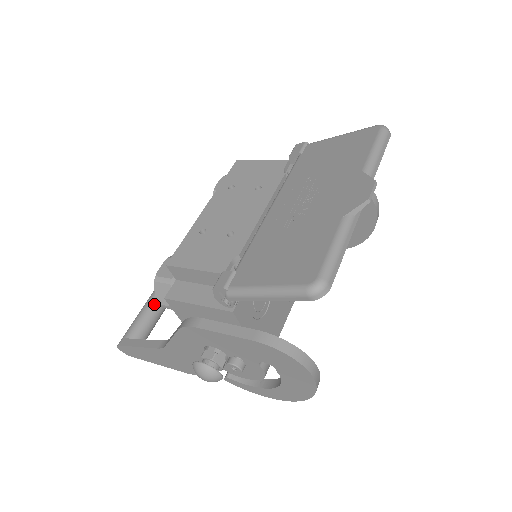
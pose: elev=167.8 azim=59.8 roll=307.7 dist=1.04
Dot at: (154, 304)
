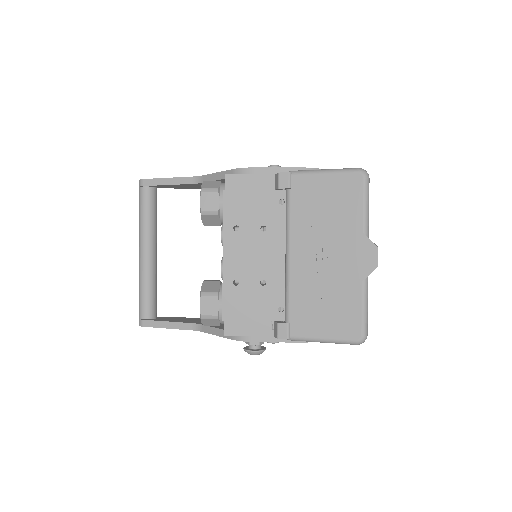
Dot at: (150, 282)
